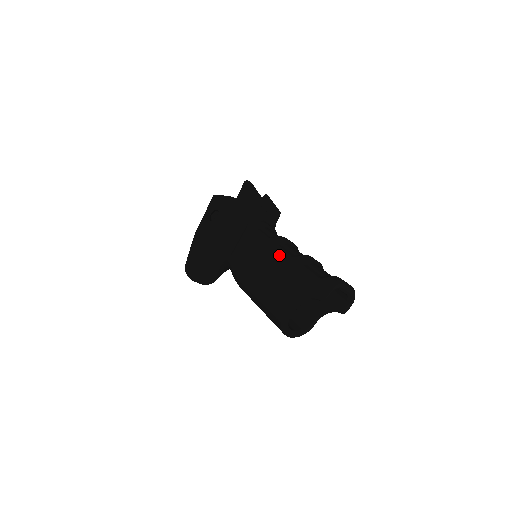
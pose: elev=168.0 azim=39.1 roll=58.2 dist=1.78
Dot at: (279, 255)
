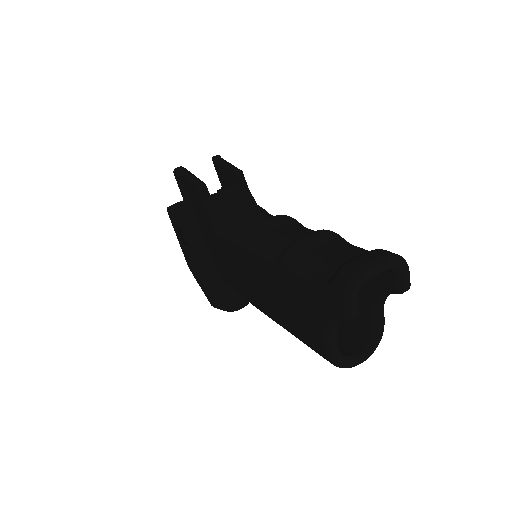
Dot at: (263, 265)
